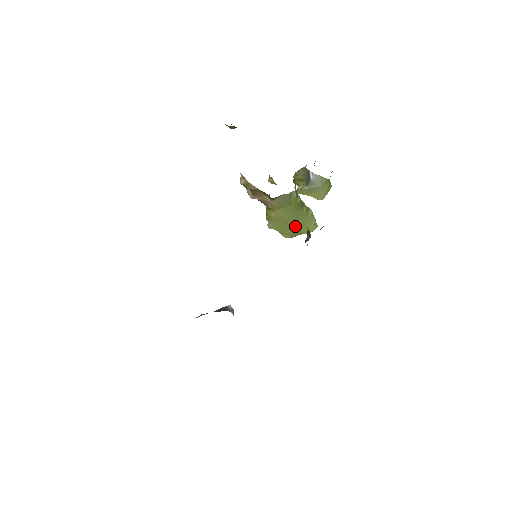
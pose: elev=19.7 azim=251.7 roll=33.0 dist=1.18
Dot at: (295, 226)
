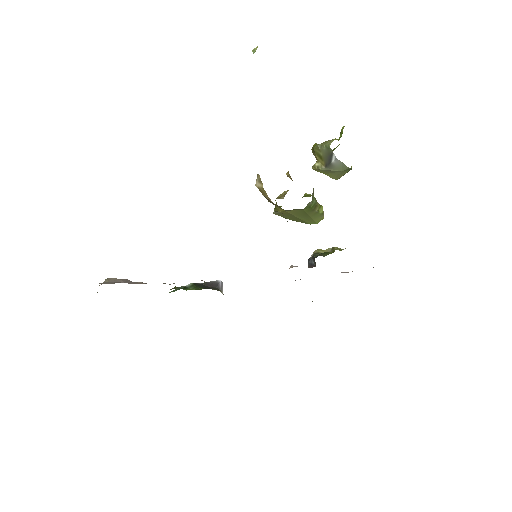
Dot at: (302, 220)
